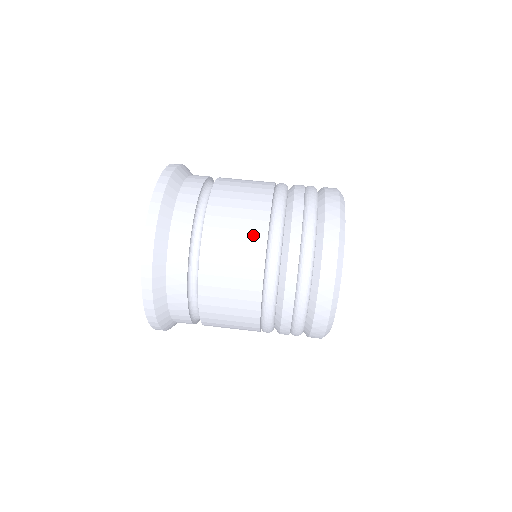
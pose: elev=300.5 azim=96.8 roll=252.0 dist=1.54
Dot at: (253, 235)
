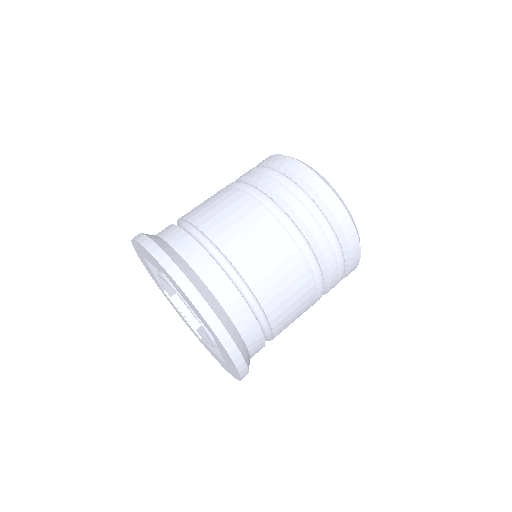
Dot at: (300, 280)
